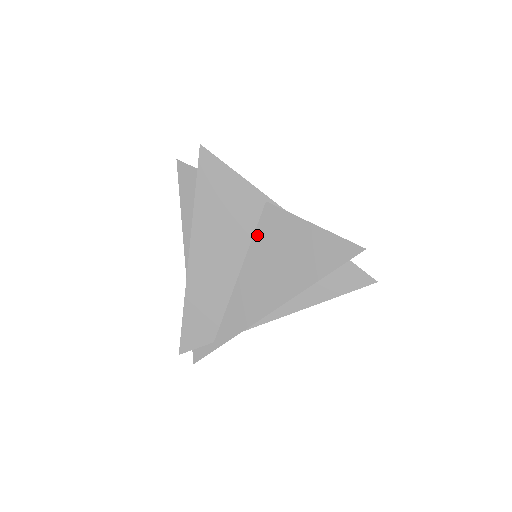
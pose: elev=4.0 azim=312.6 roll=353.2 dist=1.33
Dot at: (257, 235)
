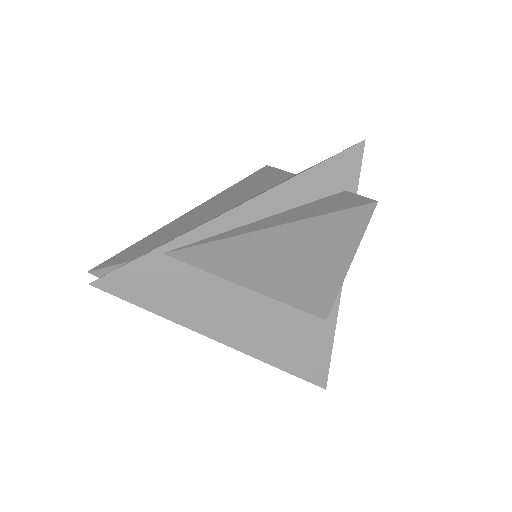
Dot at: occluded
